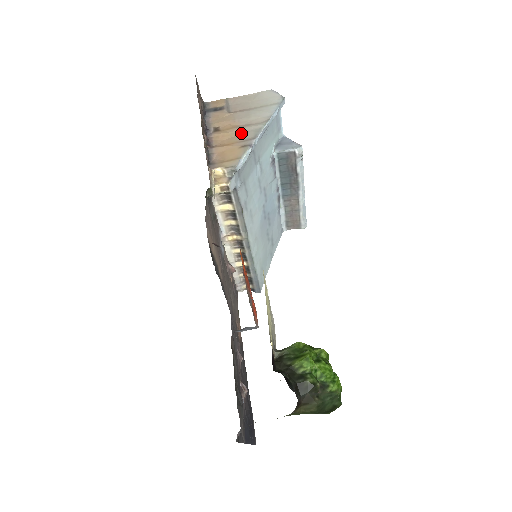
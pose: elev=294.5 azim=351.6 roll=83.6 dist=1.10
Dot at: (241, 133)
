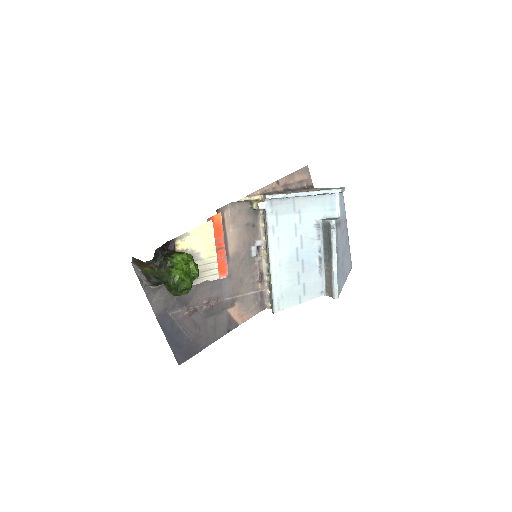
Dot at: (296, 192)
